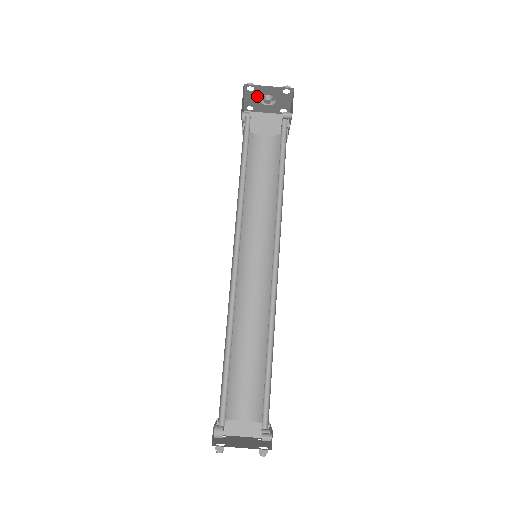
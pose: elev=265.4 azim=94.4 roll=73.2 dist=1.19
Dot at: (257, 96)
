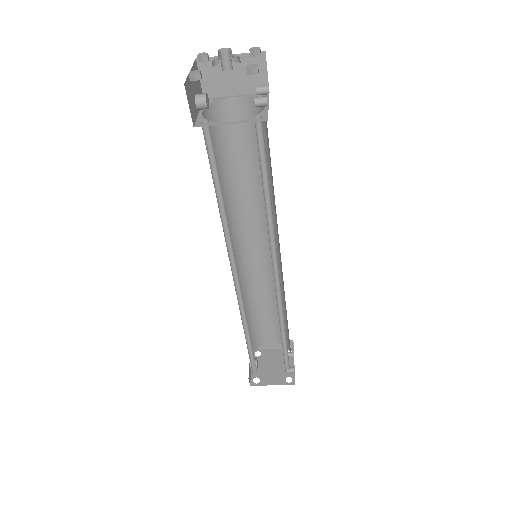
Dot at: occluded
